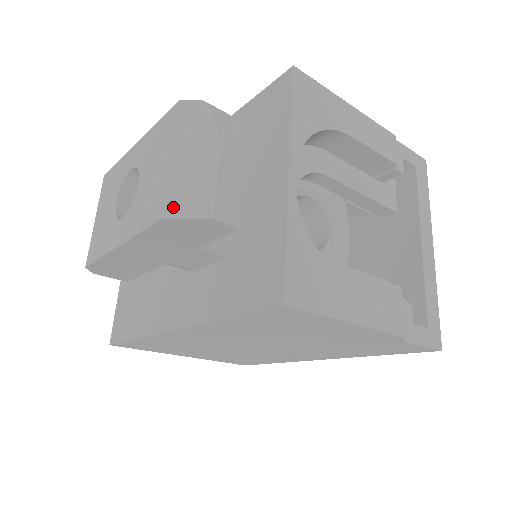
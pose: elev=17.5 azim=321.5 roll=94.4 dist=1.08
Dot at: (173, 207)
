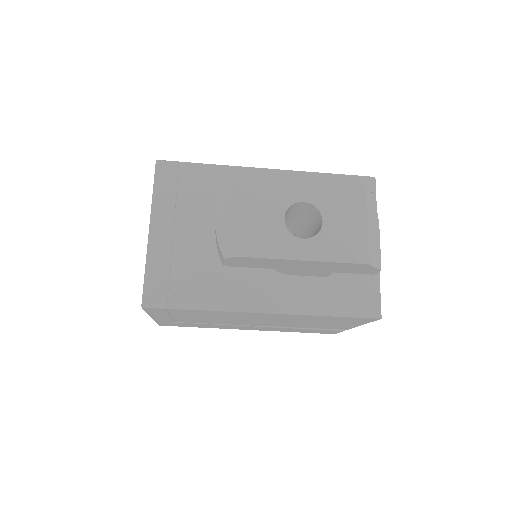
Dot at: (371, 258)
